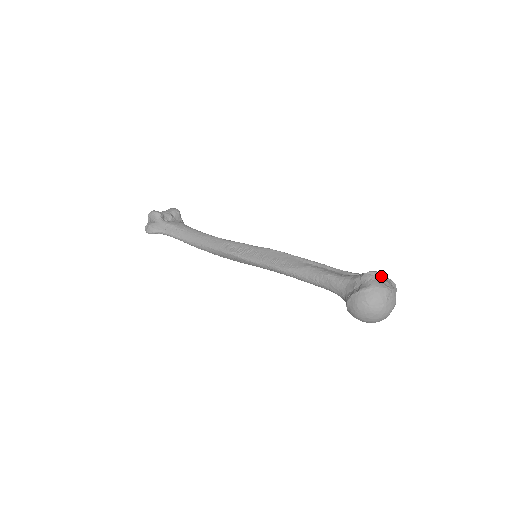
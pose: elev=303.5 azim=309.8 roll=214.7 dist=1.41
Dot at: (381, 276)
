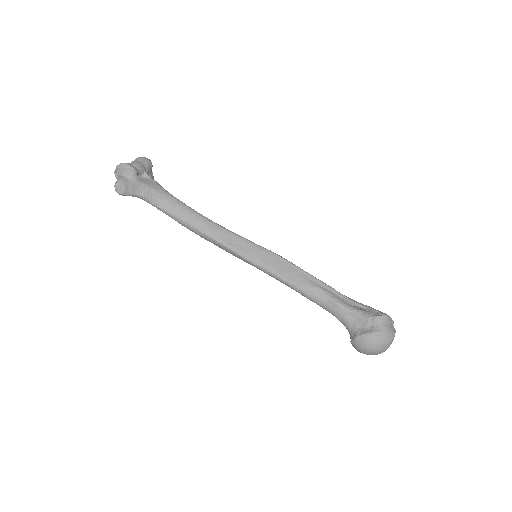
Dot at: (390, 319)
